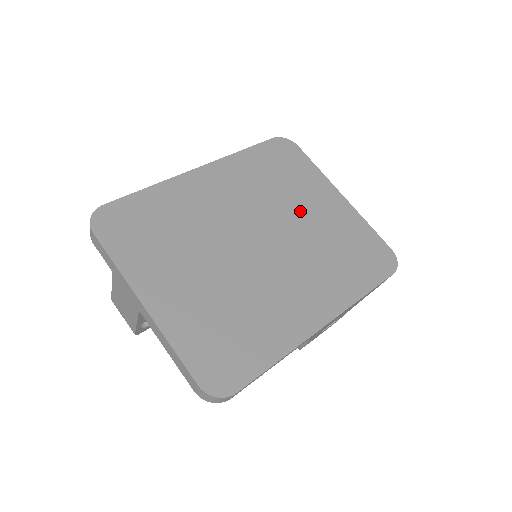
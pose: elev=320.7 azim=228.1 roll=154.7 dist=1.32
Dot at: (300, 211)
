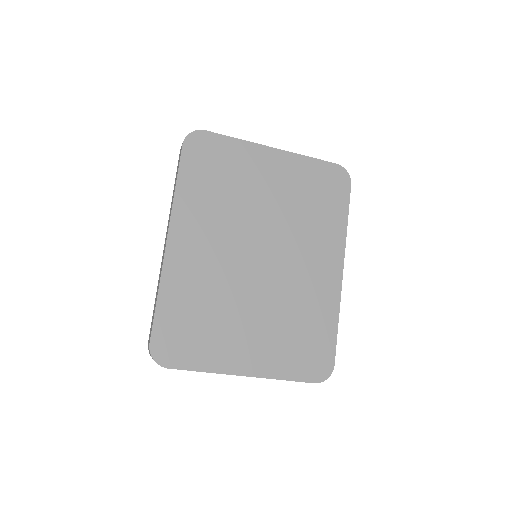
Dot at: (261, 198)
